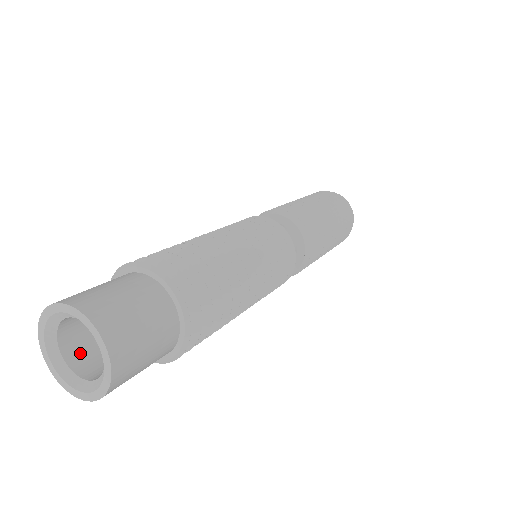
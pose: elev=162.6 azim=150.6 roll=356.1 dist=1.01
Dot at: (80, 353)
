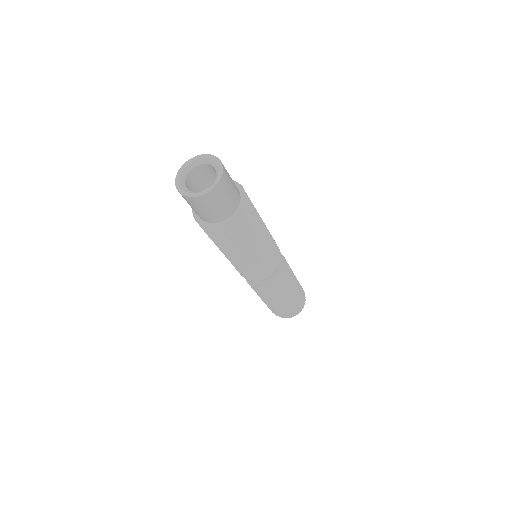
Dot at: occluded
